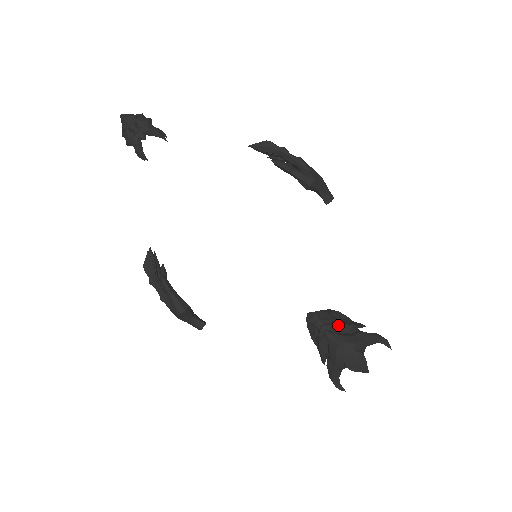
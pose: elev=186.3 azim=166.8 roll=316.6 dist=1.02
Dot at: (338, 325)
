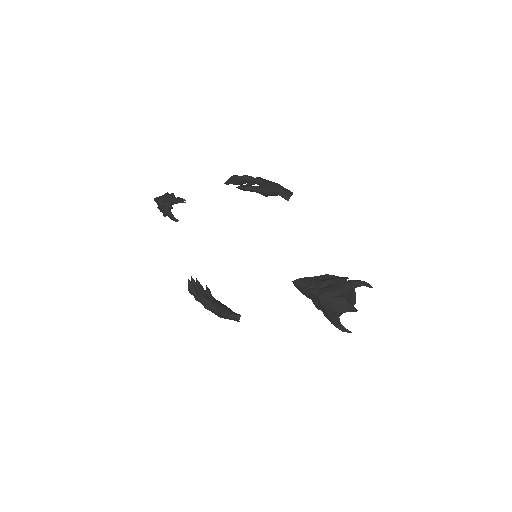
Dot at: (320, 283)
